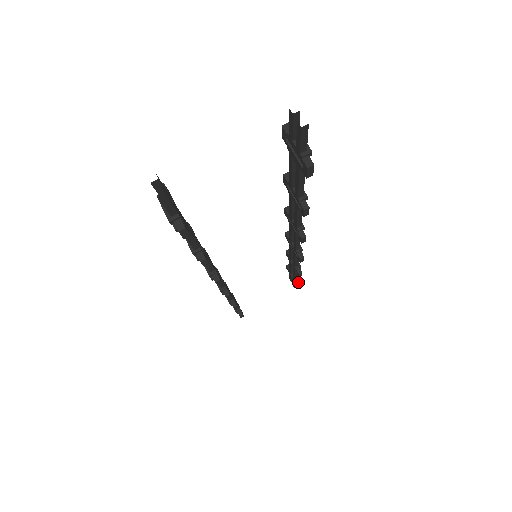
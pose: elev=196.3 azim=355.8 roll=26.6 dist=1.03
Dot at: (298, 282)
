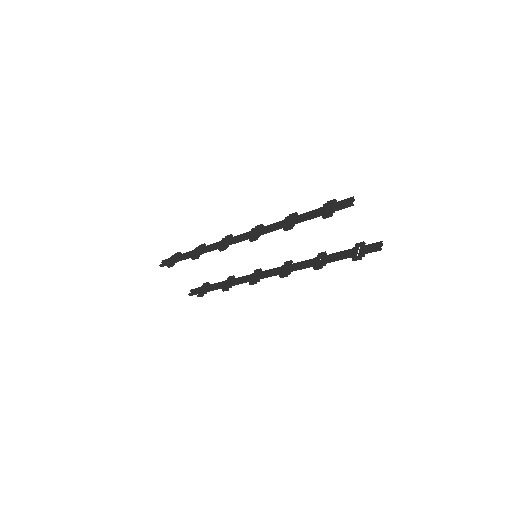
Dot at: occluded
